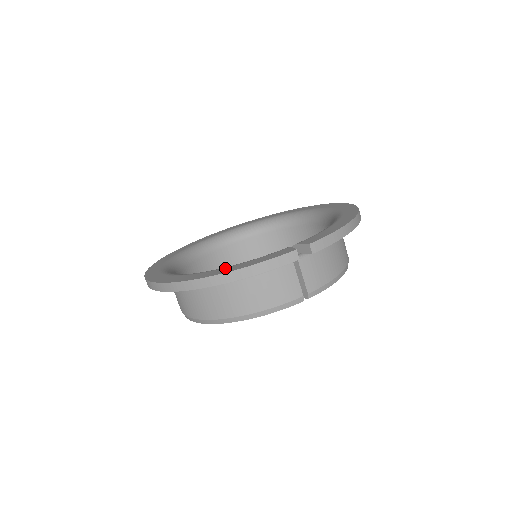
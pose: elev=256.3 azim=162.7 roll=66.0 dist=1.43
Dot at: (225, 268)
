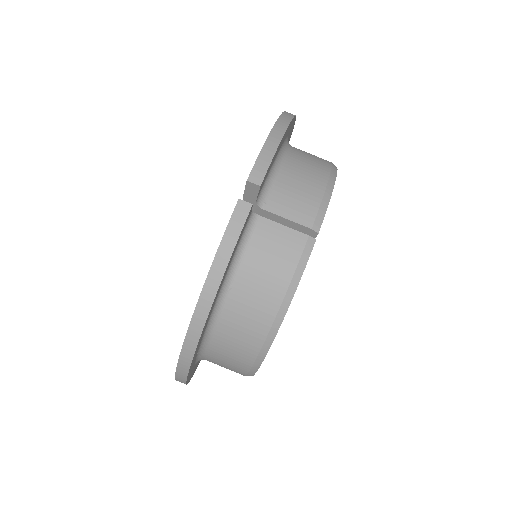
Dot at: occluded
